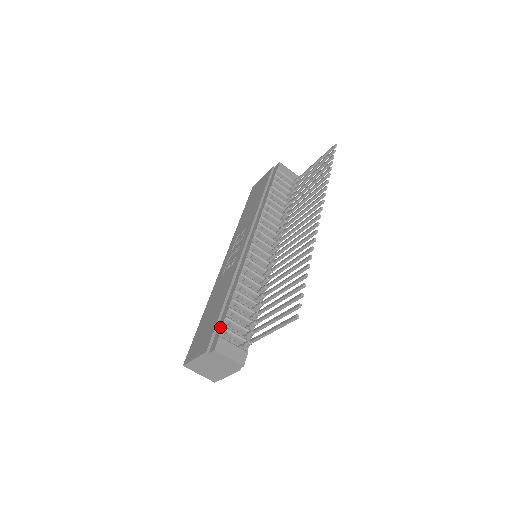
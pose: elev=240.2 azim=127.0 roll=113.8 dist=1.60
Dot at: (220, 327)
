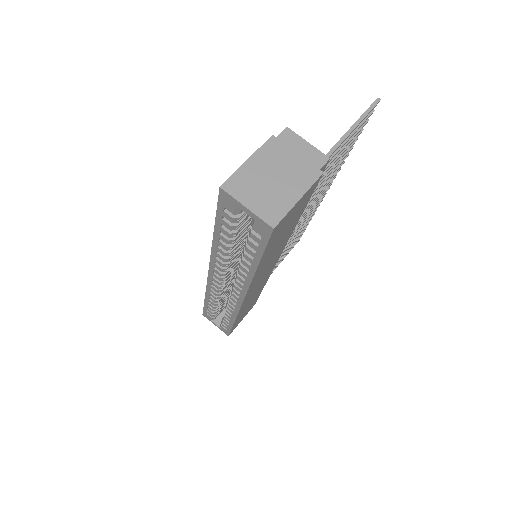
Dot at: occluded
